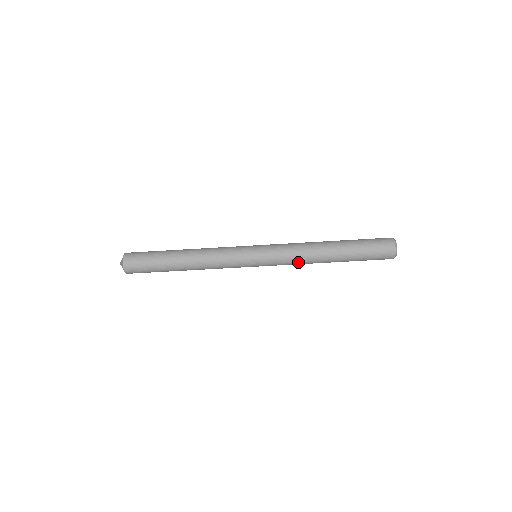
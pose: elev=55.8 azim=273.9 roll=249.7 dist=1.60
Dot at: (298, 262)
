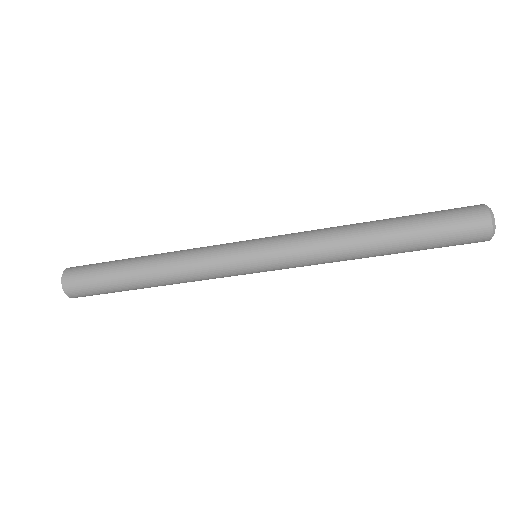
Dot at: (321, 252)
